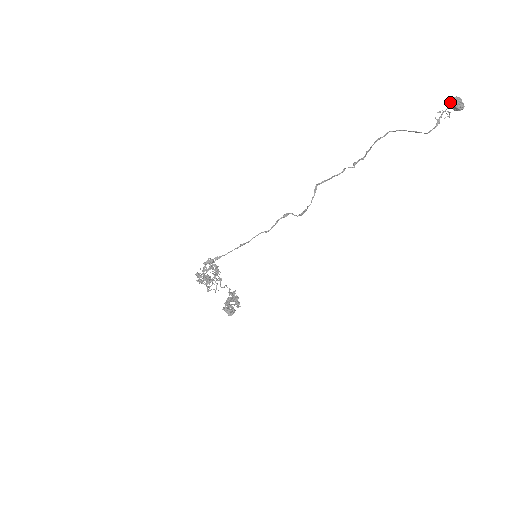
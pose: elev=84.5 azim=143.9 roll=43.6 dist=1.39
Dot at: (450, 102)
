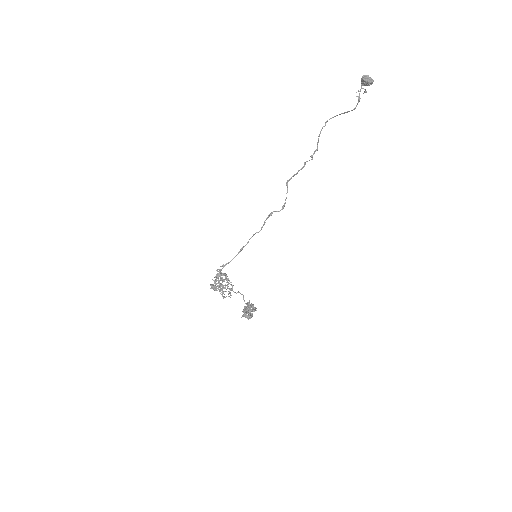
Dot at: (361, 80)
